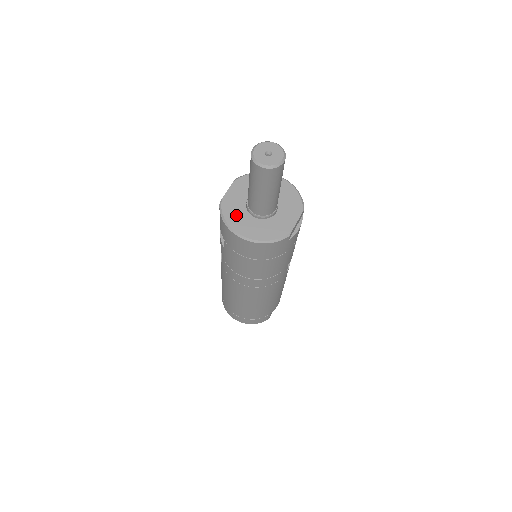
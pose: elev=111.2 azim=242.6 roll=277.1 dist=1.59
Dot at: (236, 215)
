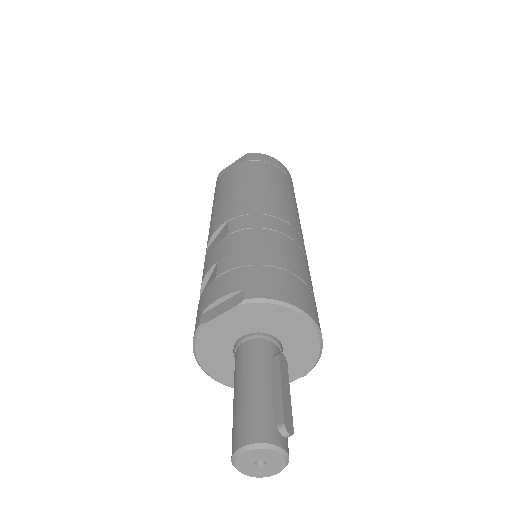
Dot at: (214, 350)
